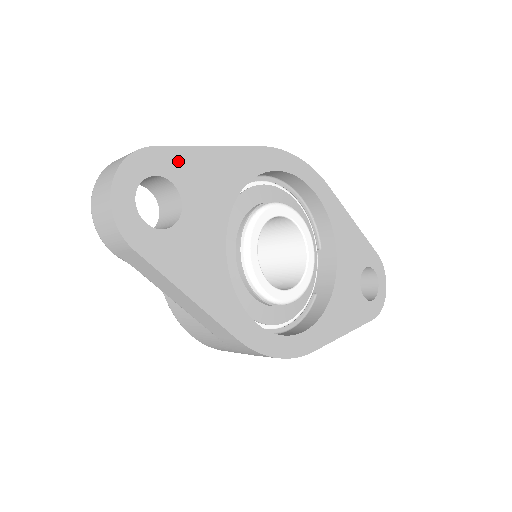
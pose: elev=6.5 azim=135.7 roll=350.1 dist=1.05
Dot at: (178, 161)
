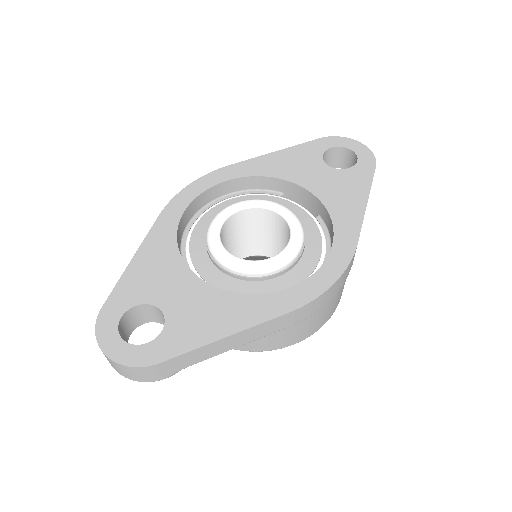
Dot at: (124, 293)
